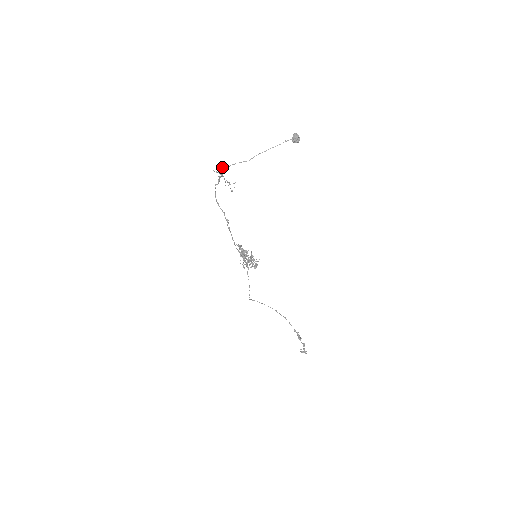
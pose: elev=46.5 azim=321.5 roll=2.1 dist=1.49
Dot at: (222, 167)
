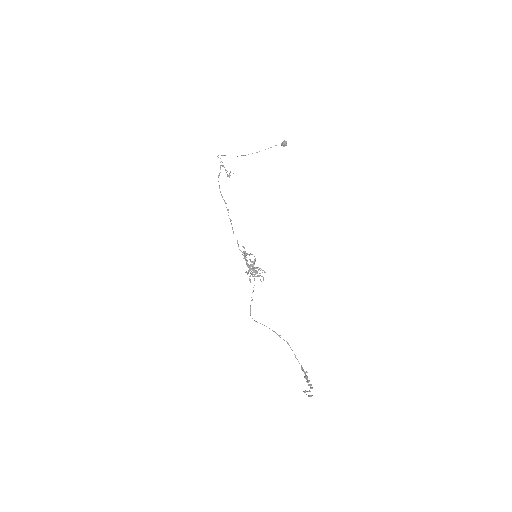
Dot at: (221, 155)
